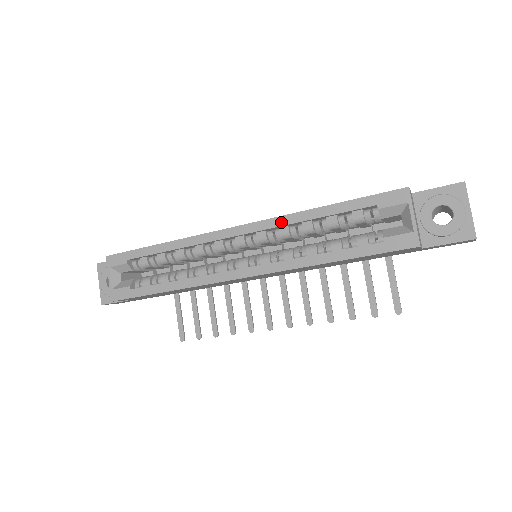
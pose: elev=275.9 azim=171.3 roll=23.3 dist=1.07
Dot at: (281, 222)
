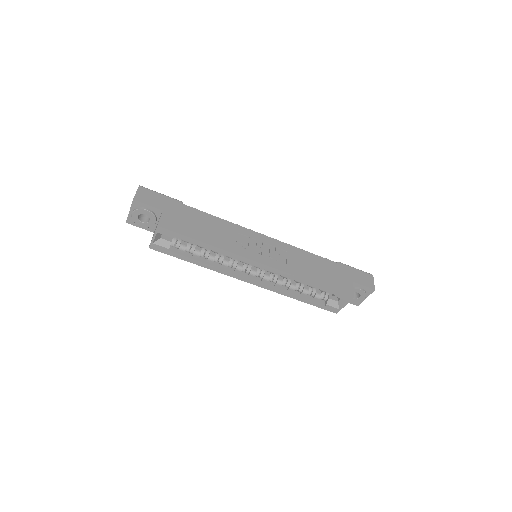
Dot at: (287, 276)
